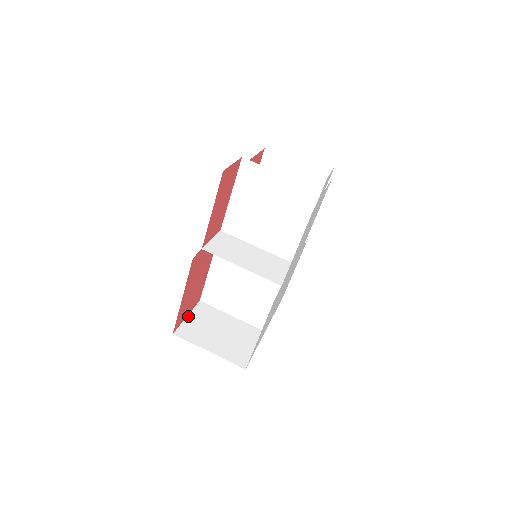
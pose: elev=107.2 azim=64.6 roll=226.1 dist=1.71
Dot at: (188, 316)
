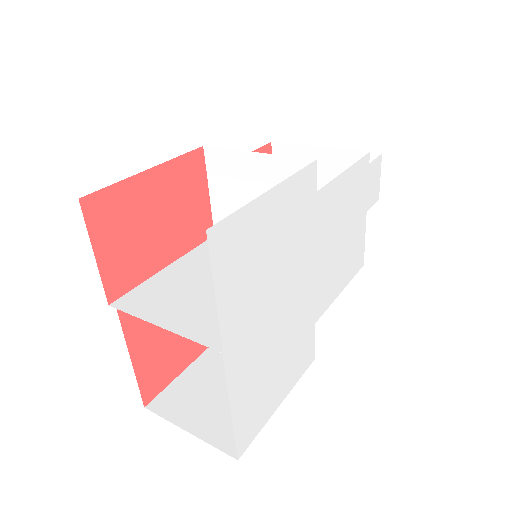
Dot at: (96, 257)
